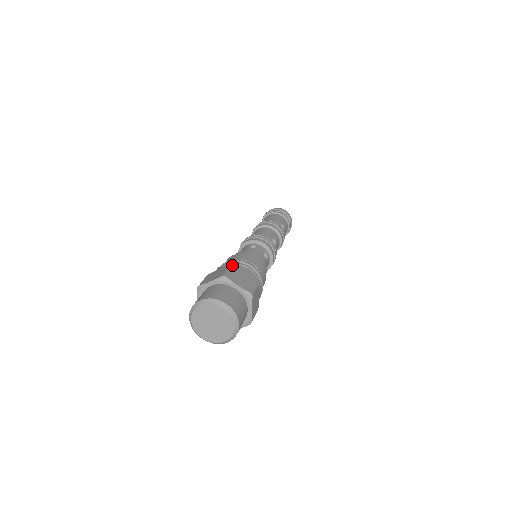
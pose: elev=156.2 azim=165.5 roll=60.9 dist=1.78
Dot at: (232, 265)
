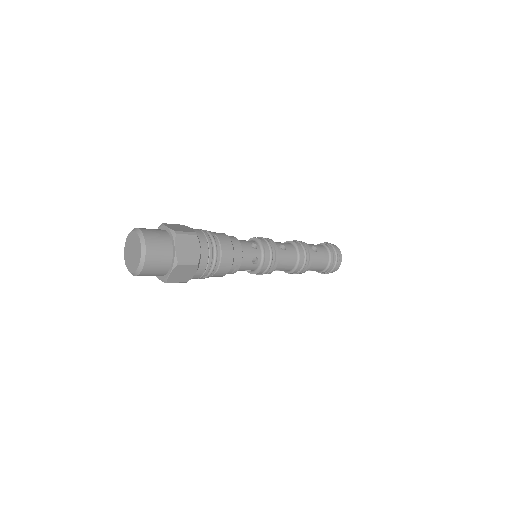
Dot at: occluded
